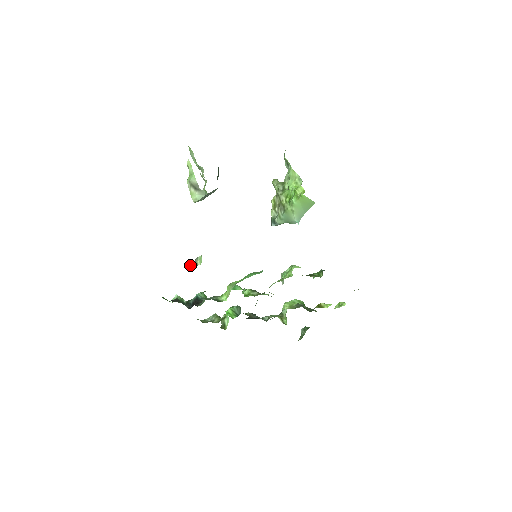
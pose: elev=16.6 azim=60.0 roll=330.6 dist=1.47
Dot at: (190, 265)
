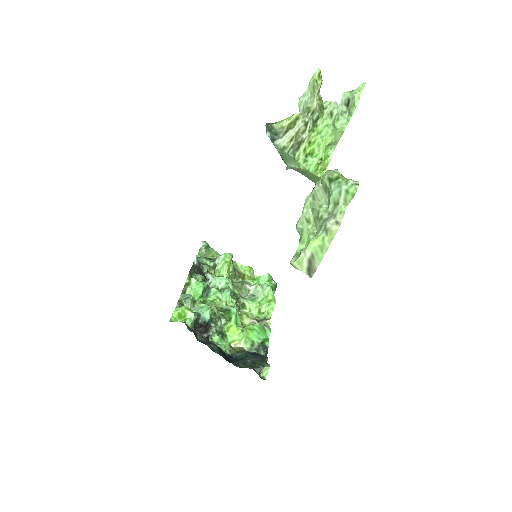
Dot at: (255, 370)
